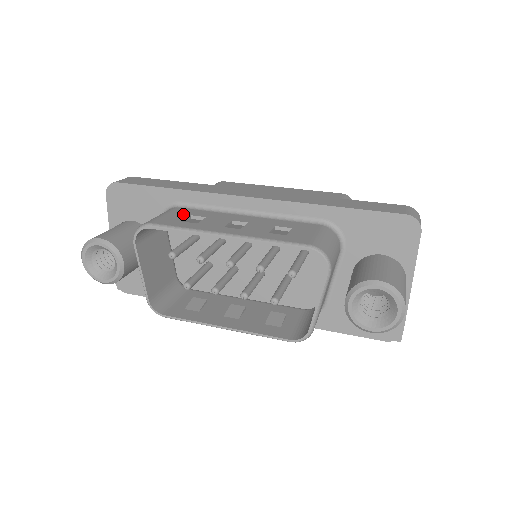
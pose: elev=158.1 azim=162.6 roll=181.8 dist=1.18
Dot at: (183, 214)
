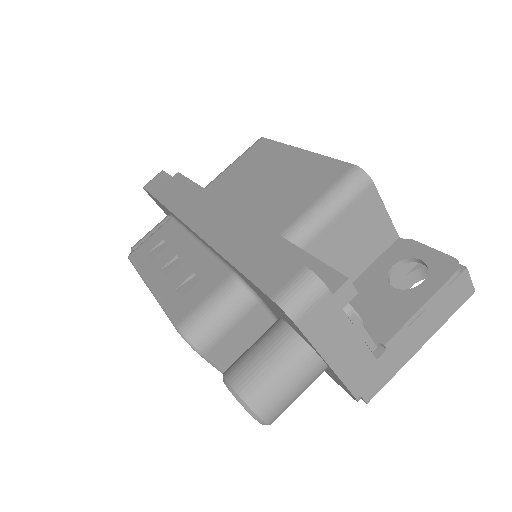
Dot at: (160, 237)
